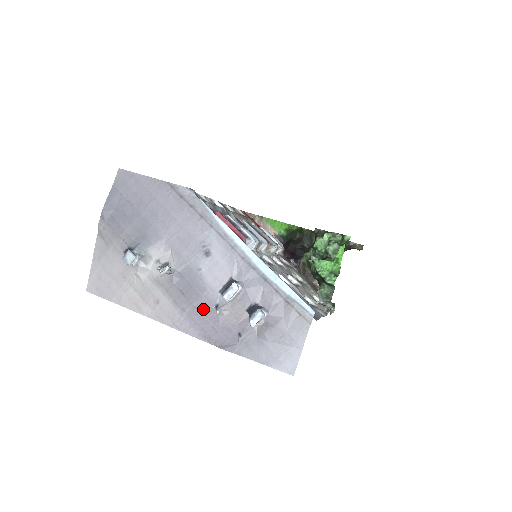
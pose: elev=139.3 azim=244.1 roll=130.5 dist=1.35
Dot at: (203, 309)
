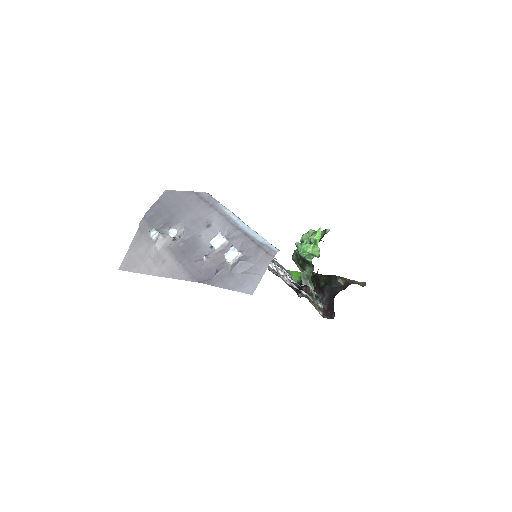
Dot at: (195, 259)
